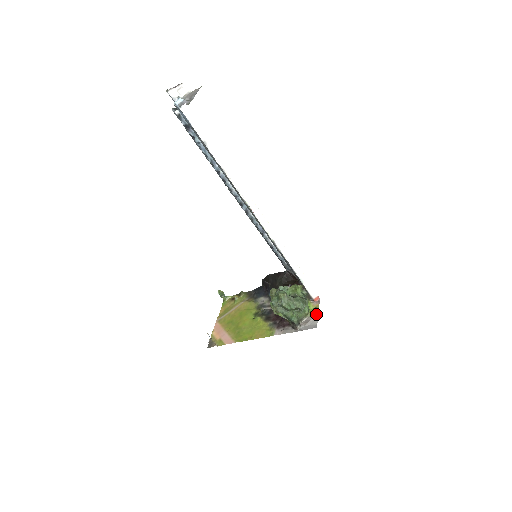
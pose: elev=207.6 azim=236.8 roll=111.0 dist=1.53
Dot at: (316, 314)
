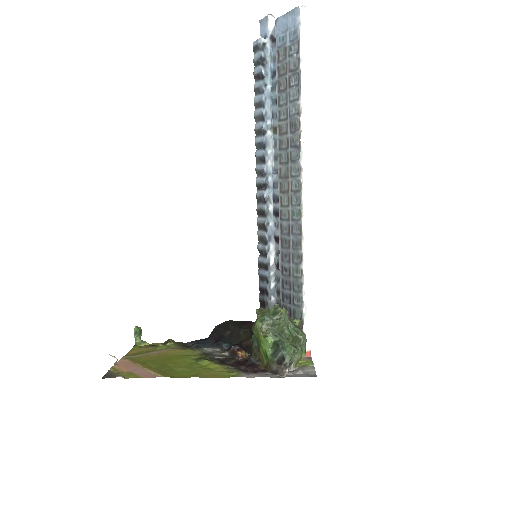
Dot at: (311, 366)
